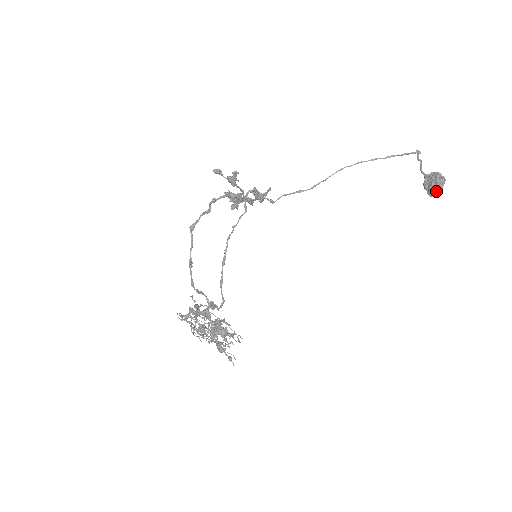
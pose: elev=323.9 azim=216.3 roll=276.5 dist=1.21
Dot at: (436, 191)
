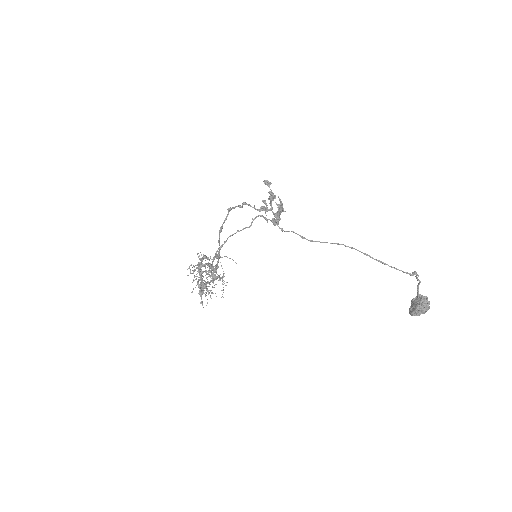
Dot at: (411, 313)
